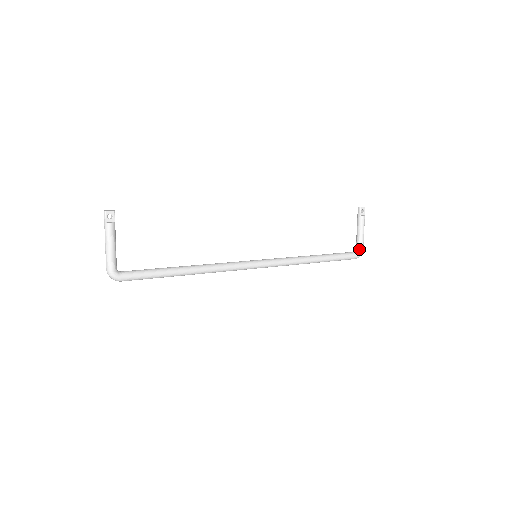
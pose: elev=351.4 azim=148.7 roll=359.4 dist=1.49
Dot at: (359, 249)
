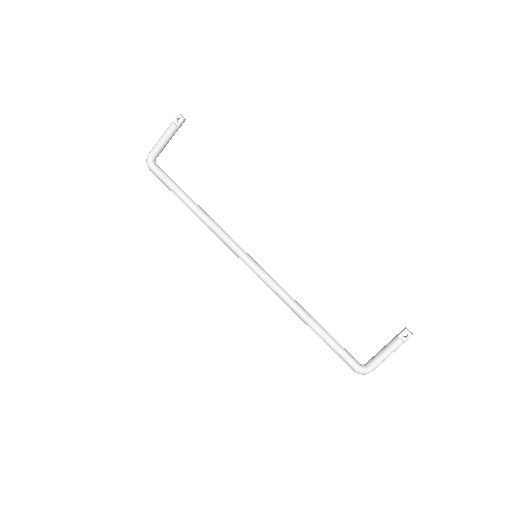
Dot at: (366, 366)
